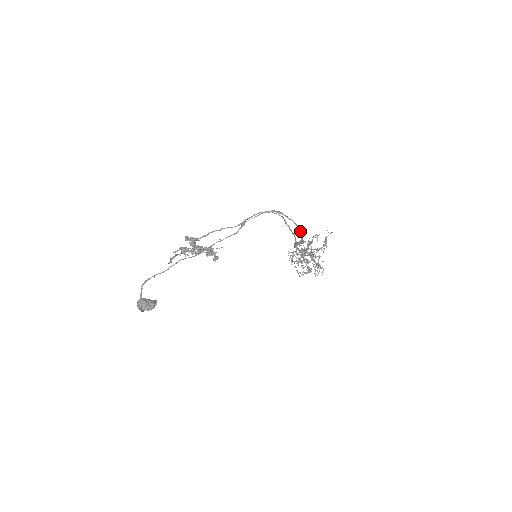
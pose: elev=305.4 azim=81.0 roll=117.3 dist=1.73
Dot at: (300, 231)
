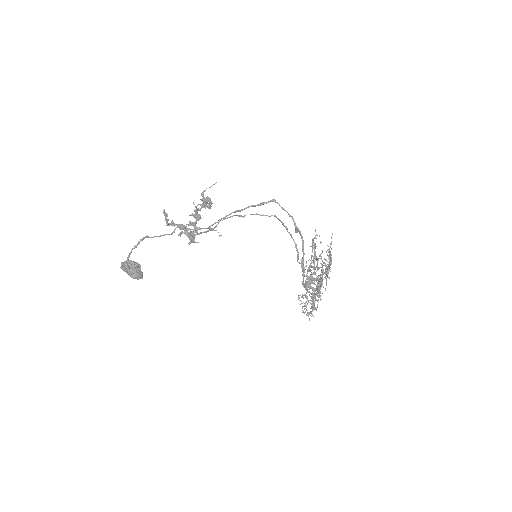
Dot at: (297, 228)
